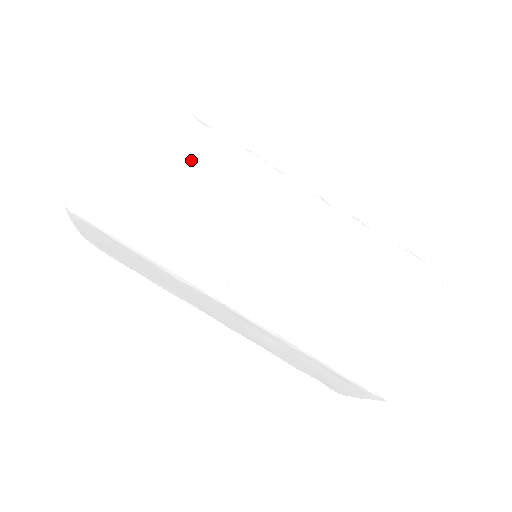
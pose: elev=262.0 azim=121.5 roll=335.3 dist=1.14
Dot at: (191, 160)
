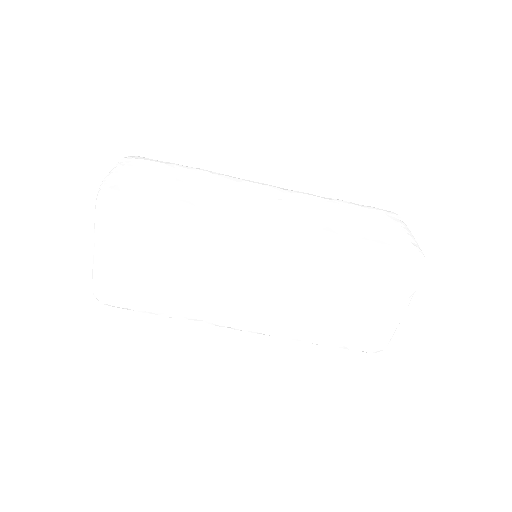
Dot at: (166, 248)
